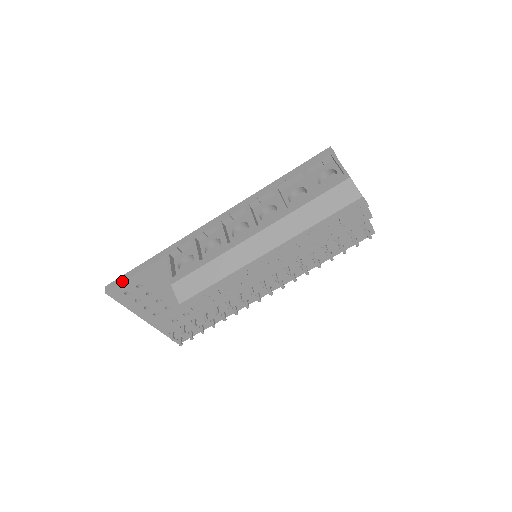
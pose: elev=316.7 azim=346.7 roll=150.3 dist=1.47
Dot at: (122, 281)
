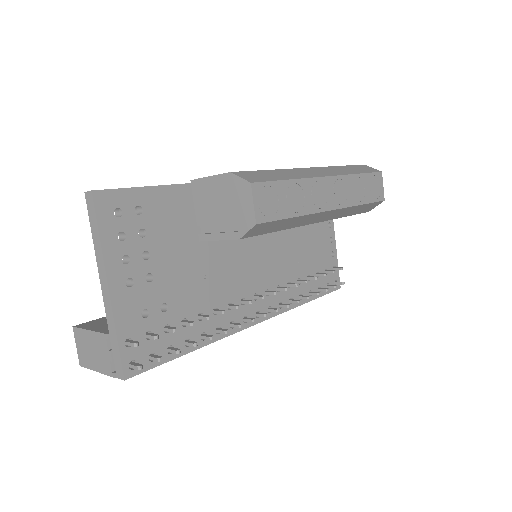
Dot at: (122, 188)
